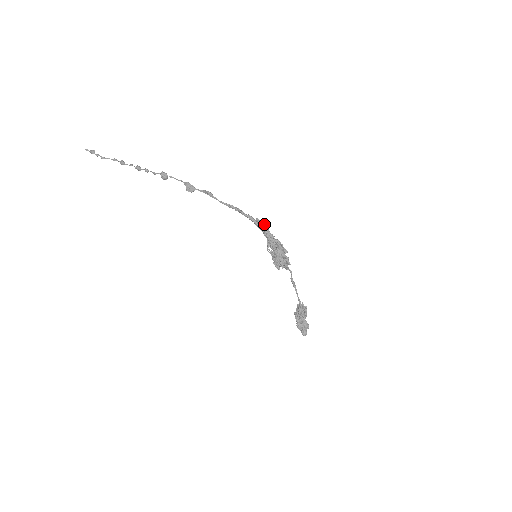
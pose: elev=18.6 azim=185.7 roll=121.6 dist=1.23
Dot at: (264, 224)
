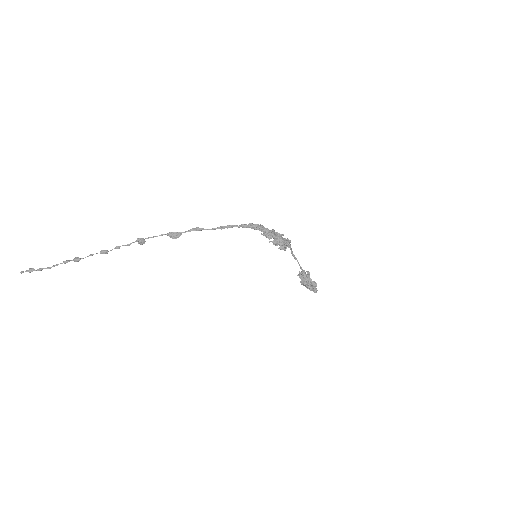
Dot at: (256, 225)
